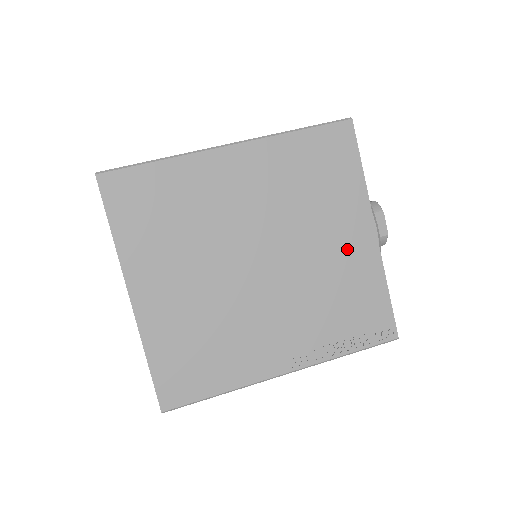
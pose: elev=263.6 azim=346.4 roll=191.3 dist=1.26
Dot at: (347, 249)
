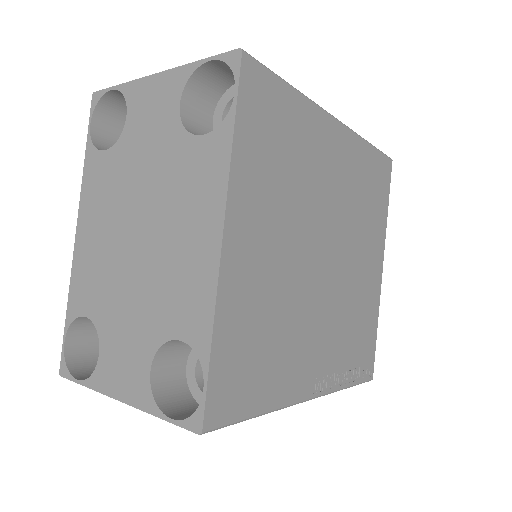
Dot at: (368, 276)
